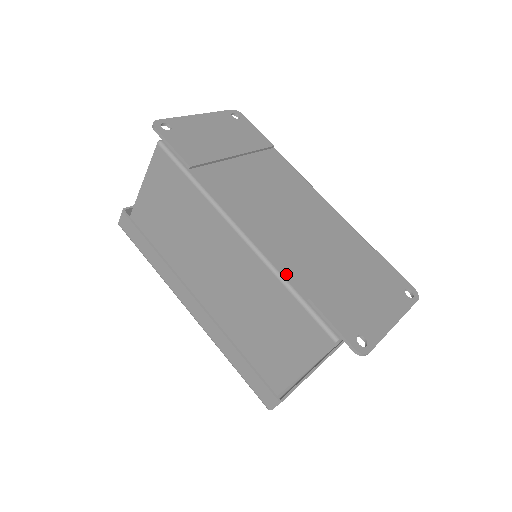
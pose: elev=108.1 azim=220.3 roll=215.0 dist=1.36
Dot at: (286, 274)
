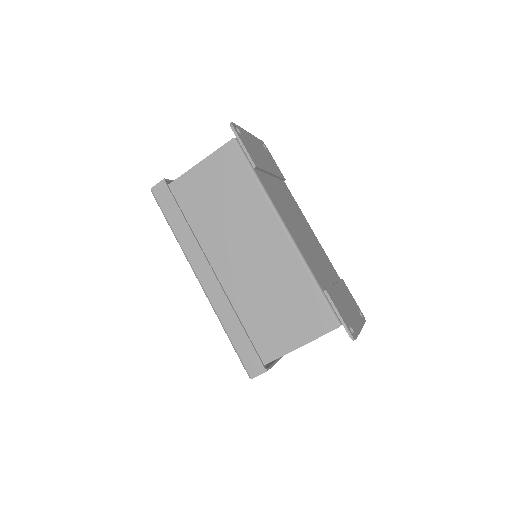
Dot at: (311, 268)
